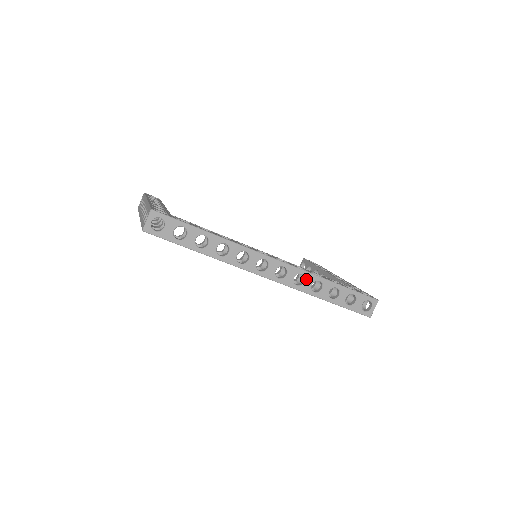
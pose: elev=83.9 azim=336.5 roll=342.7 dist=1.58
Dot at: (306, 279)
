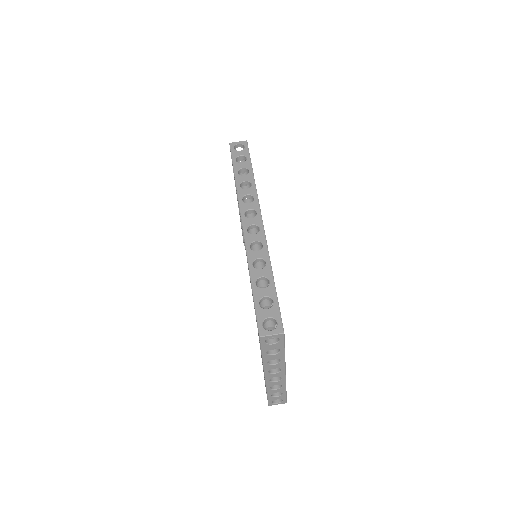
Dot at: (260, 251)
